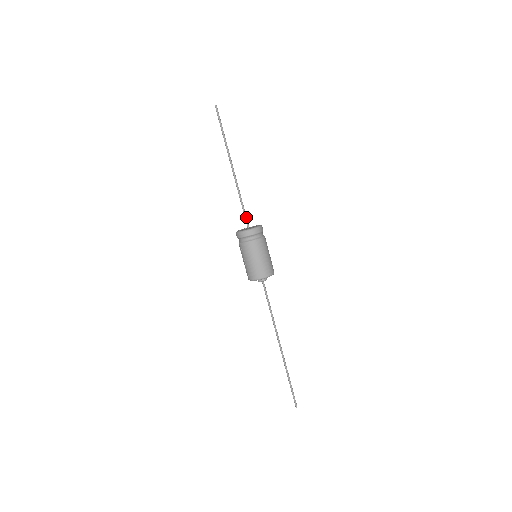
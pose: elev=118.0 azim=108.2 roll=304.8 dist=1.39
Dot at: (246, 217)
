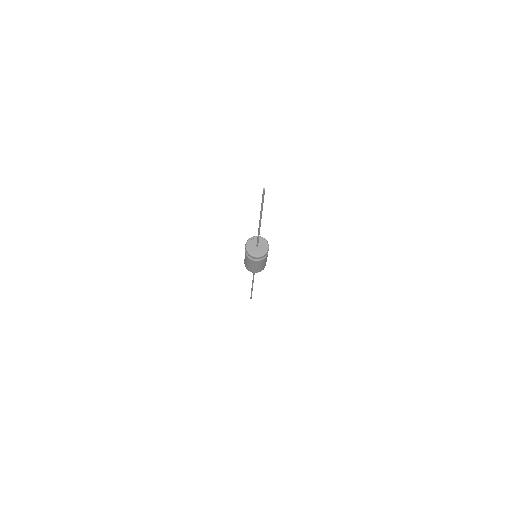
Dot at: (258, 242)
